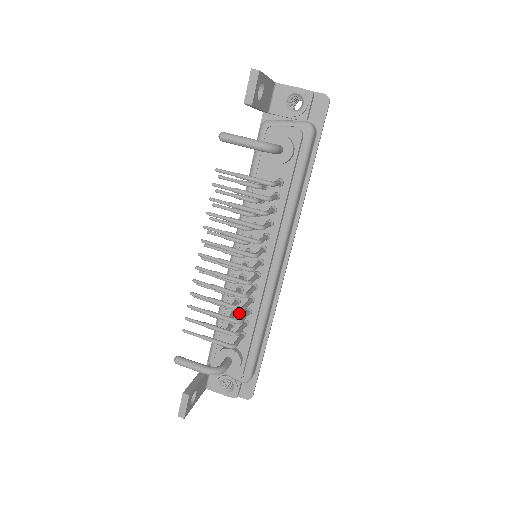
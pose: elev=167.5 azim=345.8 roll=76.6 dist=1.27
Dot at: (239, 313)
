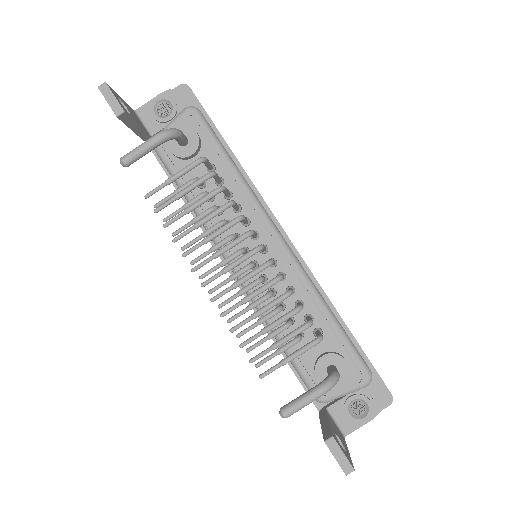
Dot at: (294, 316)
